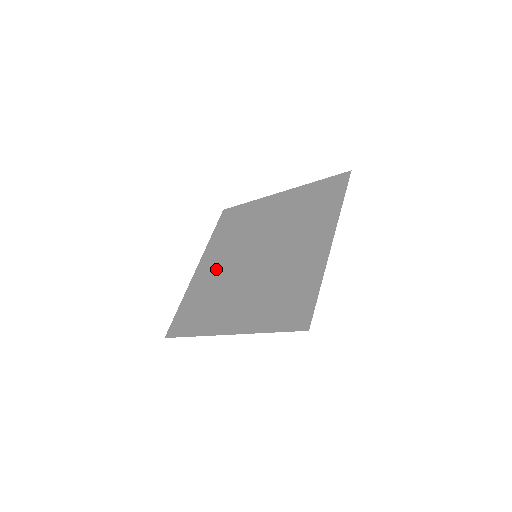
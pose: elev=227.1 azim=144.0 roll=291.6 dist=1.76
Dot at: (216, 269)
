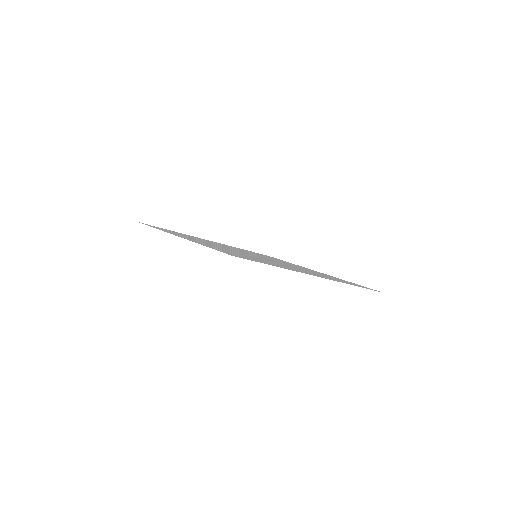
Dot at: occluded
